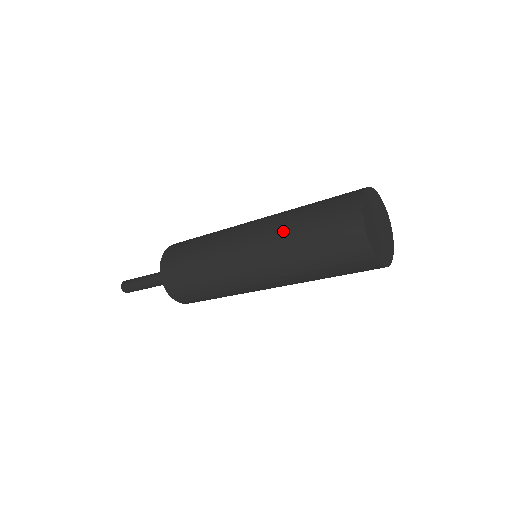
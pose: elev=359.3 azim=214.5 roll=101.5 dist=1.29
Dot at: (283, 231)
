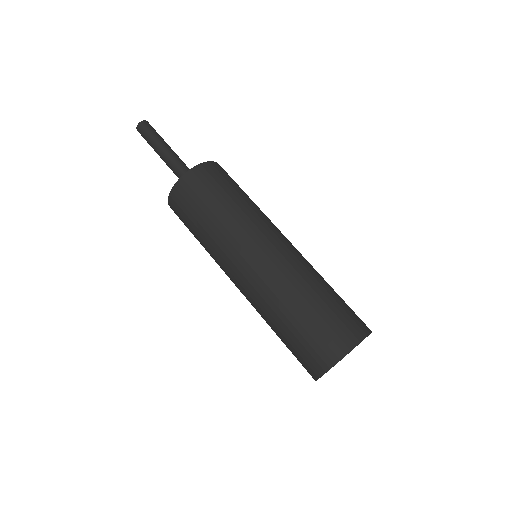
Dot at: (275, 305)
